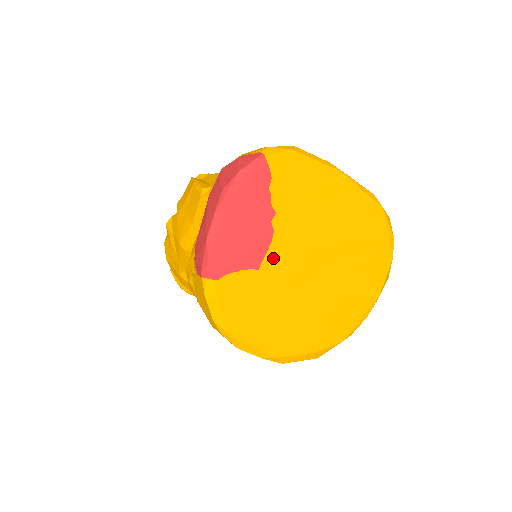
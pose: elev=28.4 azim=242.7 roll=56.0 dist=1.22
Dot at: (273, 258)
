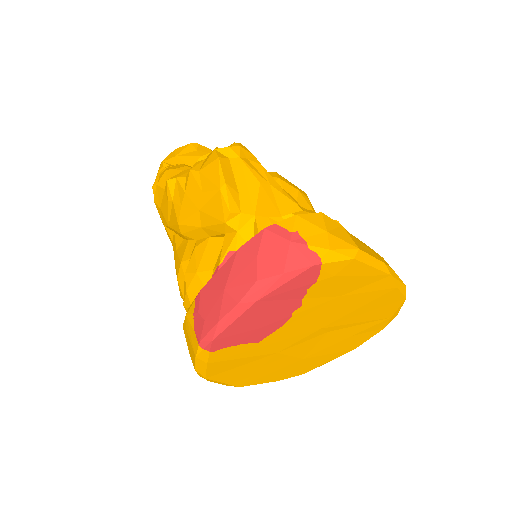
Dot at: (277, 335)
